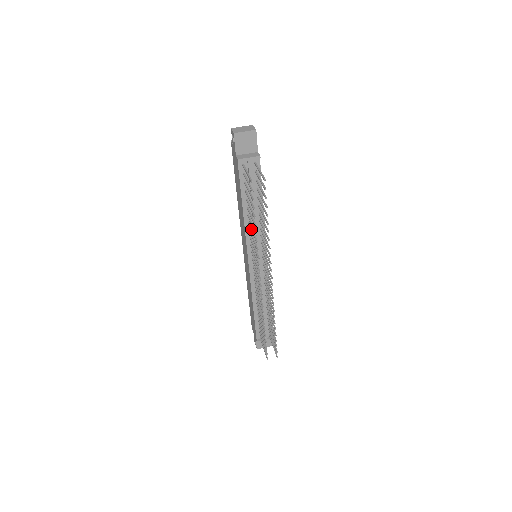
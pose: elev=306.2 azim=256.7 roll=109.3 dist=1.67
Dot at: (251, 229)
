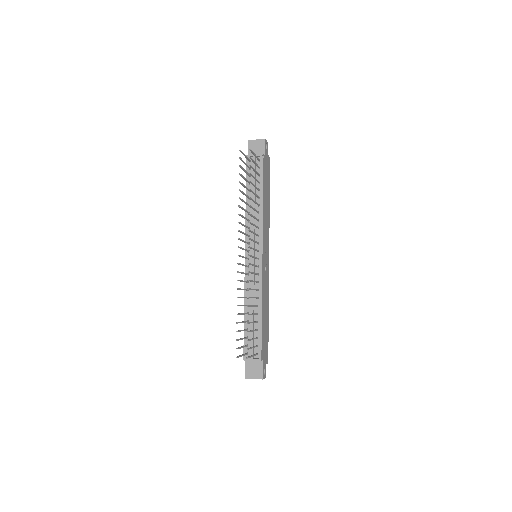
Dot at: (245, 210)
